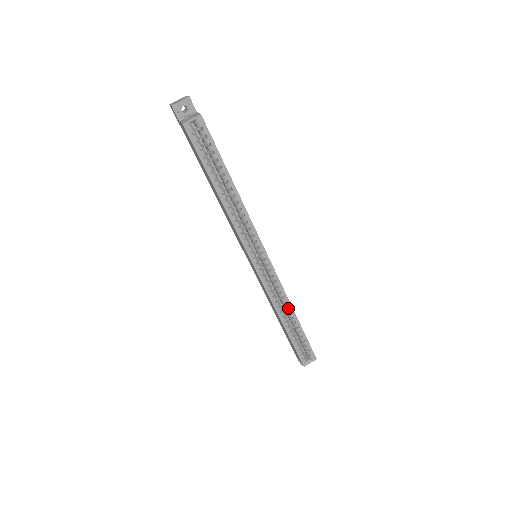
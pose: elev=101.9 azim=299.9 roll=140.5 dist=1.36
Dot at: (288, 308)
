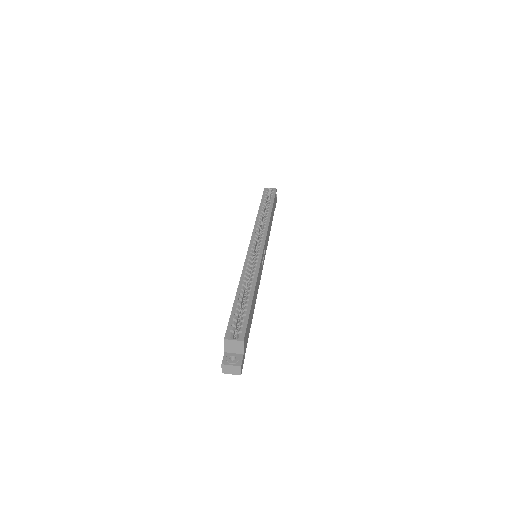
Dot at: (252, 283)
